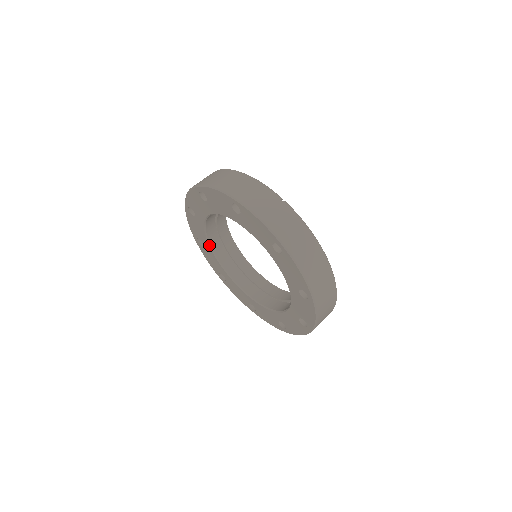
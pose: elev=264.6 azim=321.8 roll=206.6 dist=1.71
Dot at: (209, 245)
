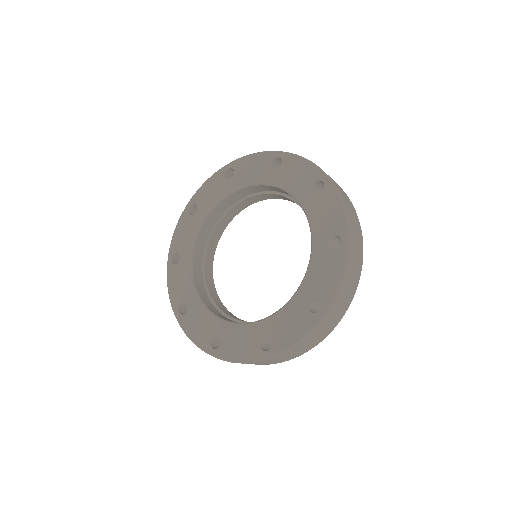
Dot at: (206, 216)
